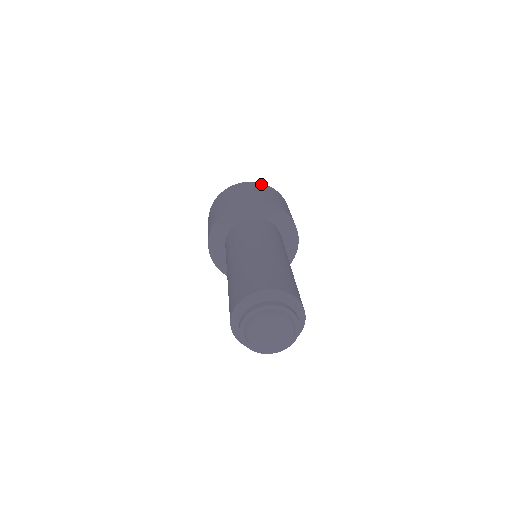
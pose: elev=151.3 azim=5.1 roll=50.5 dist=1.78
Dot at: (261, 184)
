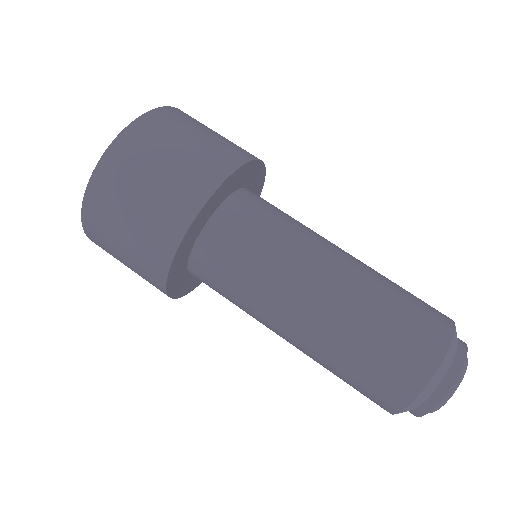
Dot at: occluded
